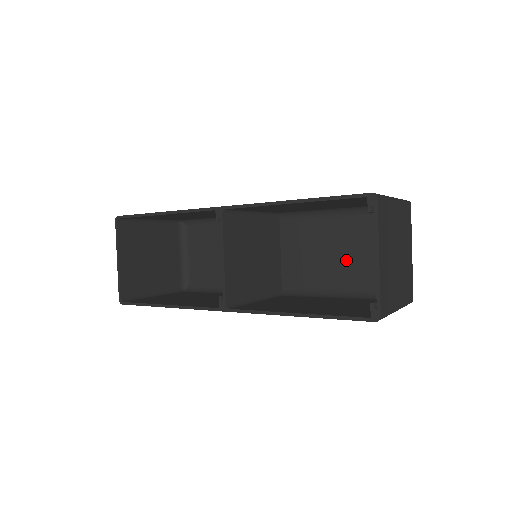
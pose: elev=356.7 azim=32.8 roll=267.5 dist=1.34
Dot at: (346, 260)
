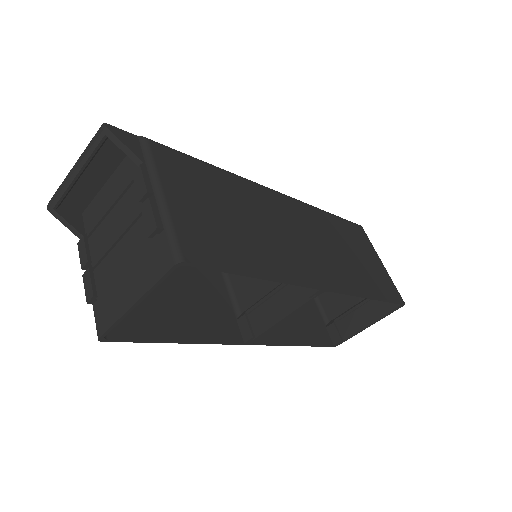
Dot at: occluded
